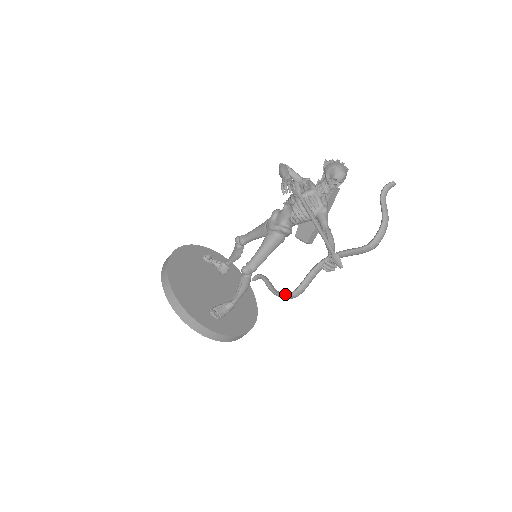
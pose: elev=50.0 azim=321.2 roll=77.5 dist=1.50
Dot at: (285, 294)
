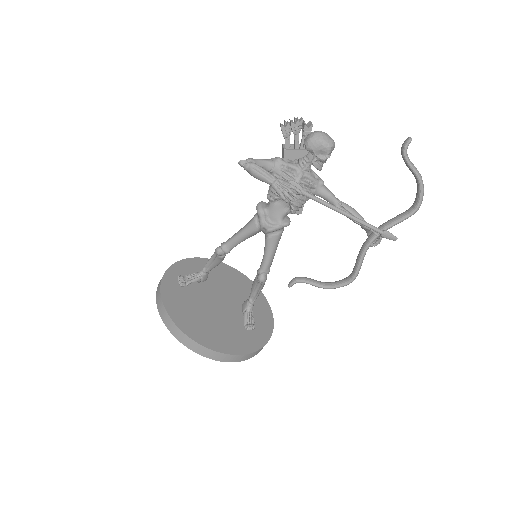
Dot at: (344, 285)
